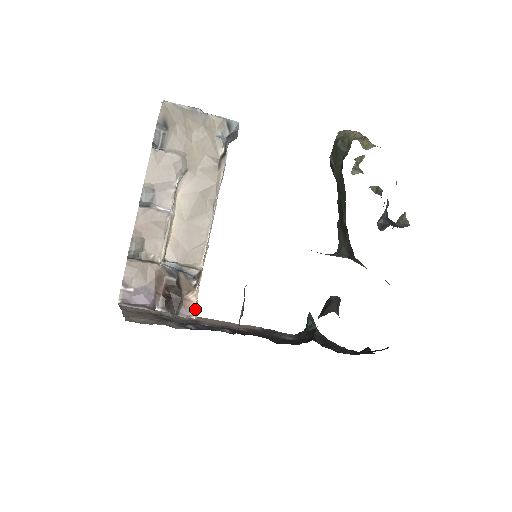
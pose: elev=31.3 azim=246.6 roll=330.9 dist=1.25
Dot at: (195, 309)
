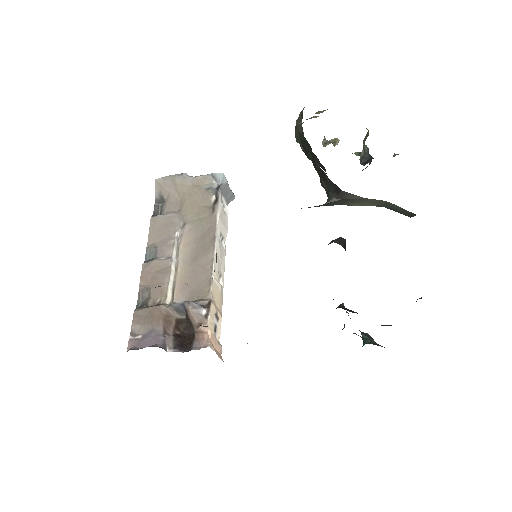
Dot at: (213, 344)
